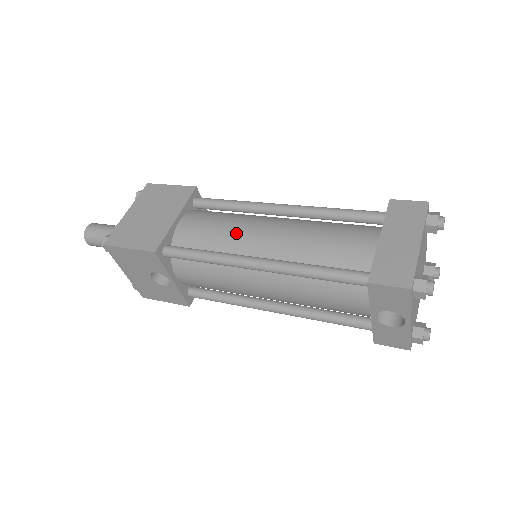
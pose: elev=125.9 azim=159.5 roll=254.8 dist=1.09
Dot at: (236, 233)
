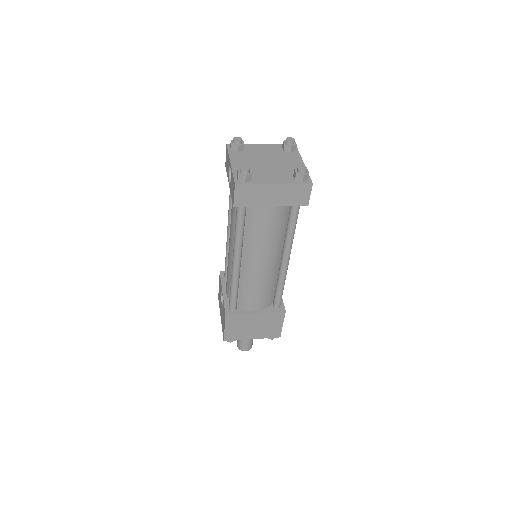
Dot at: occluded
